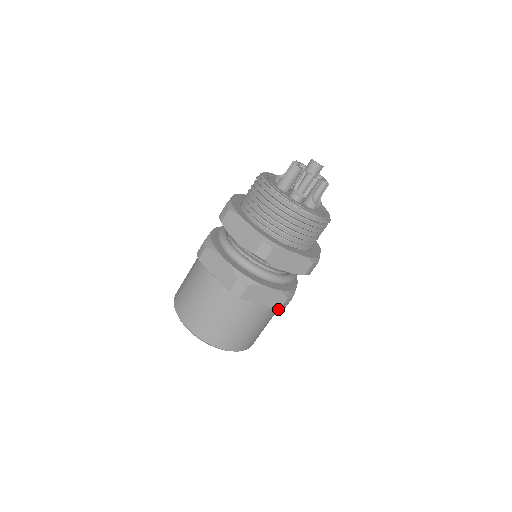
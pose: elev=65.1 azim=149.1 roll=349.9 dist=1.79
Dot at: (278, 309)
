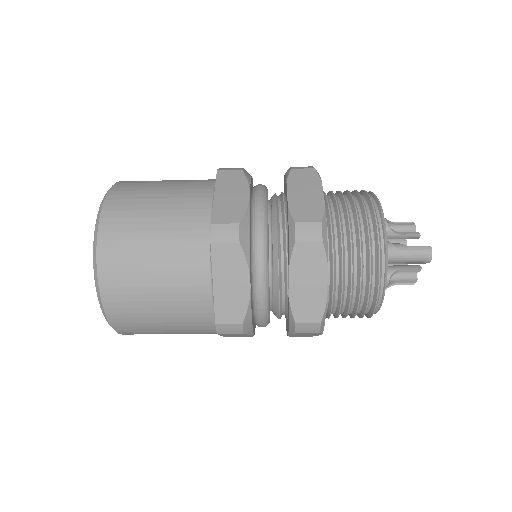
Dot at: occluded
